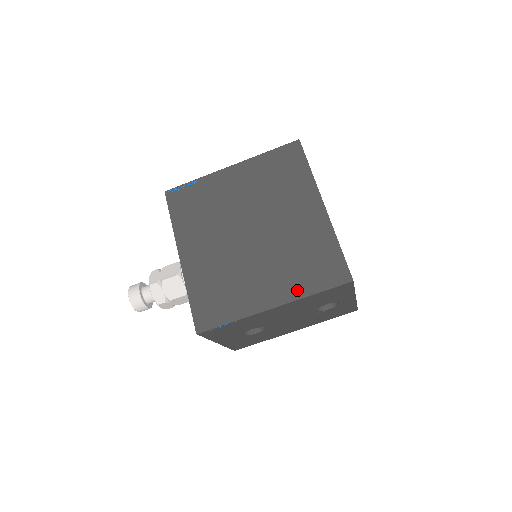
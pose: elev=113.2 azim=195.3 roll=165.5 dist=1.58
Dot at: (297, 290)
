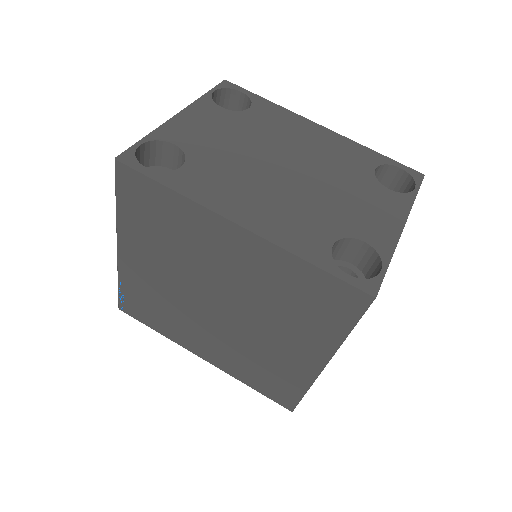
Dot at: (327, 340)
